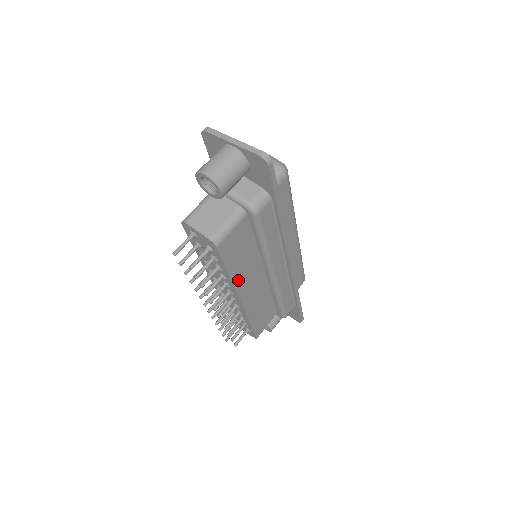
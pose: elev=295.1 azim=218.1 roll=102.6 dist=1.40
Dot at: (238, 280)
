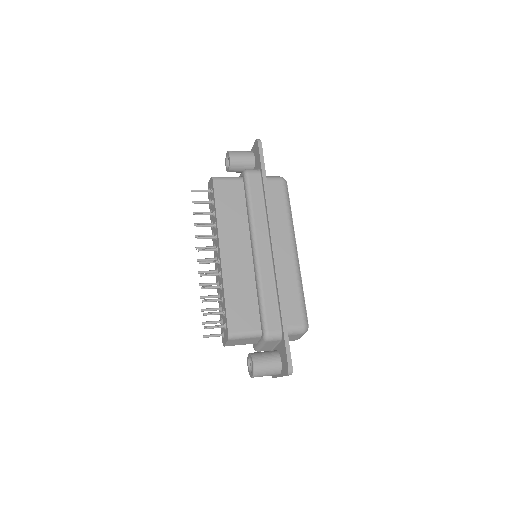
Dot at: (223, 228)
